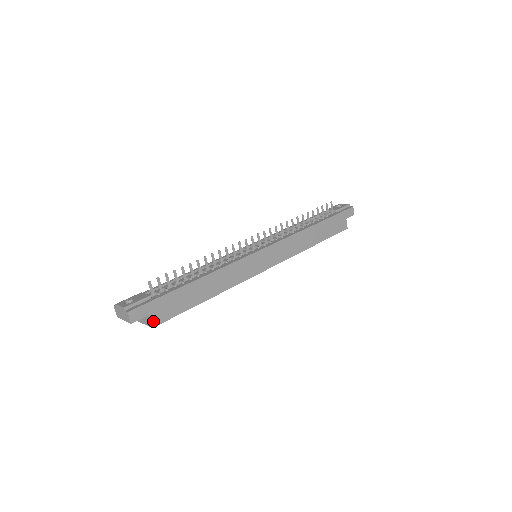
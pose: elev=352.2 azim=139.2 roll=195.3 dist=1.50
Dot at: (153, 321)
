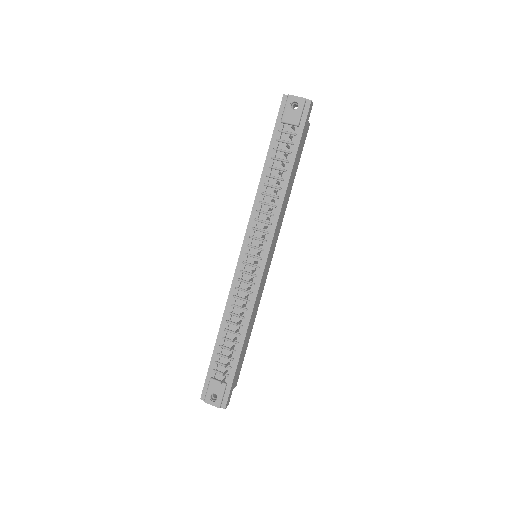
Dot at: (235, 386)
